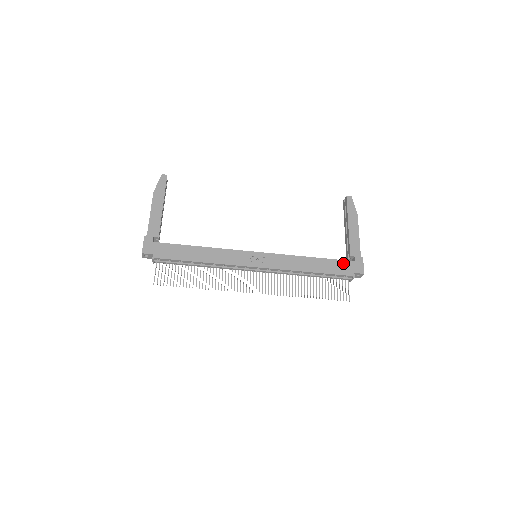
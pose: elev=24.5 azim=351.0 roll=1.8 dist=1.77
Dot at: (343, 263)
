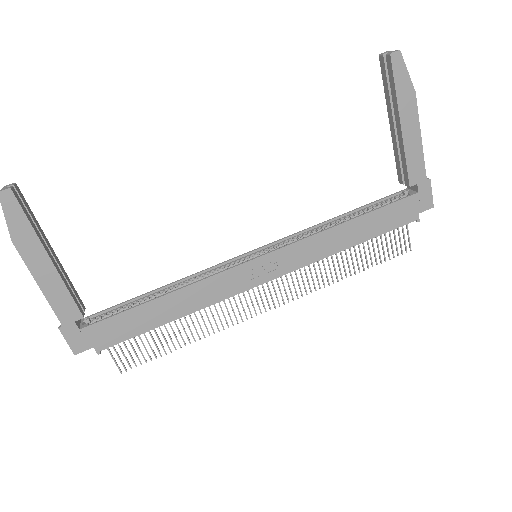
Dot at: (399, 206)
